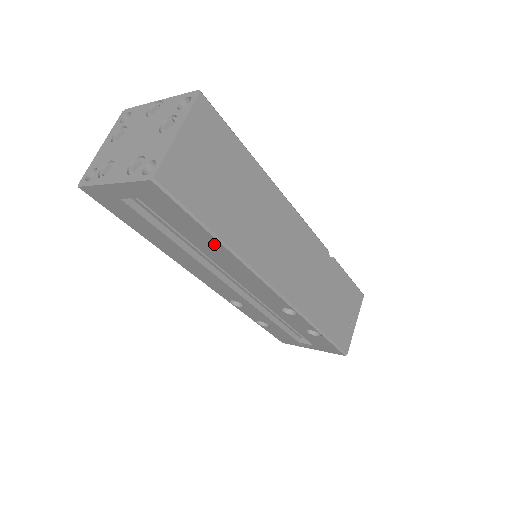
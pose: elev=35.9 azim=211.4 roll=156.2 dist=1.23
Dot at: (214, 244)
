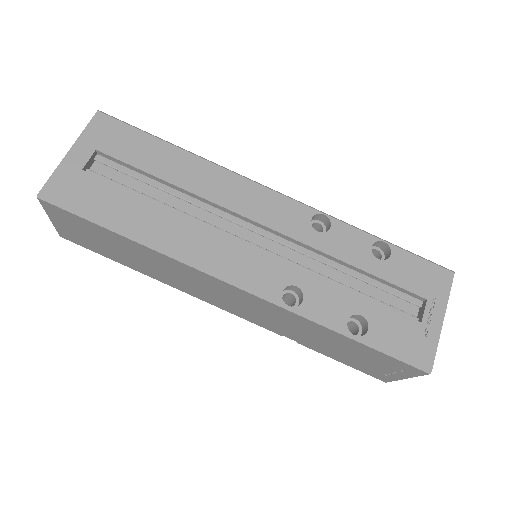
Dot at: (181, 158)
